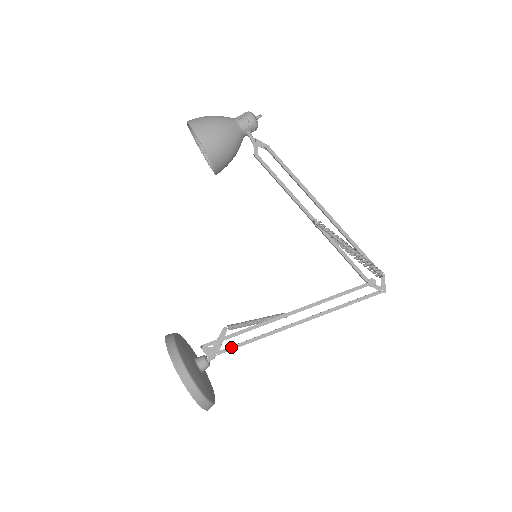
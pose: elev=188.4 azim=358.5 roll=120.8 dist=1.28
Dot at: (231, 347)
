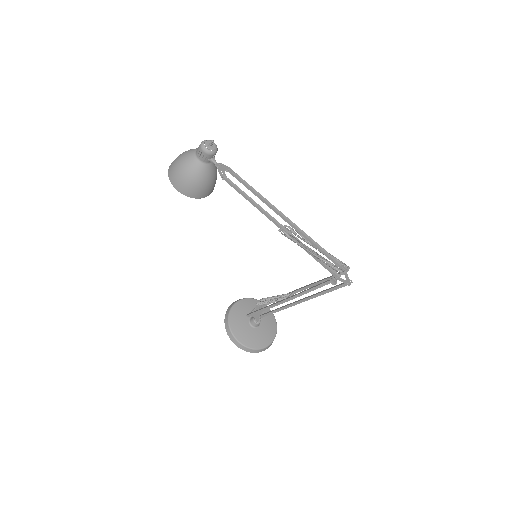
Dot at: (266, 314)
